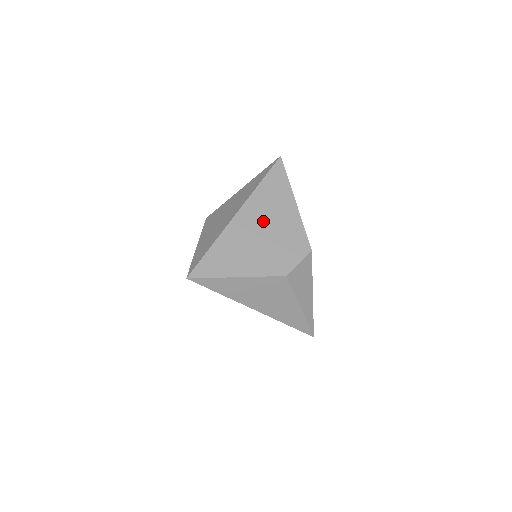
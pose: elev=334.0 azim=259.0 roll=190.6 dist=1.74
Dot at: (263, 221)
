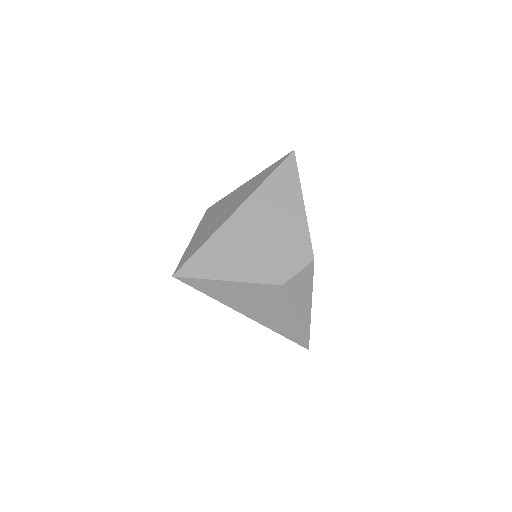
Dot at: (264, 221)
